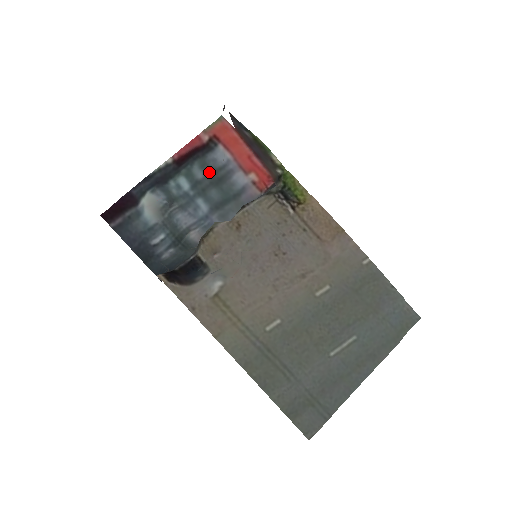
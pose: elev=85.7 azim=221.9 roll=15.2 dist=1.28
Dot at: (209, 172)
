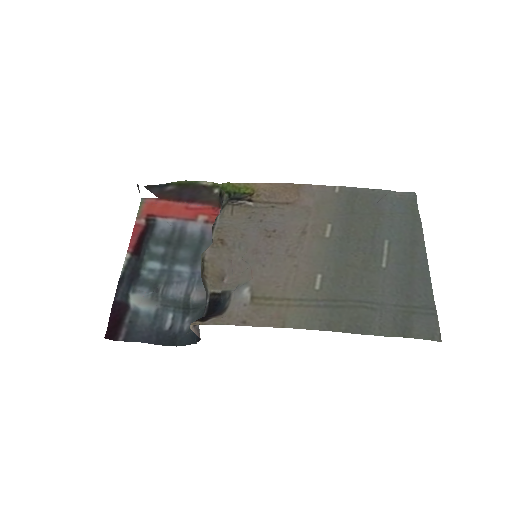
Dot at: (166, 243)
